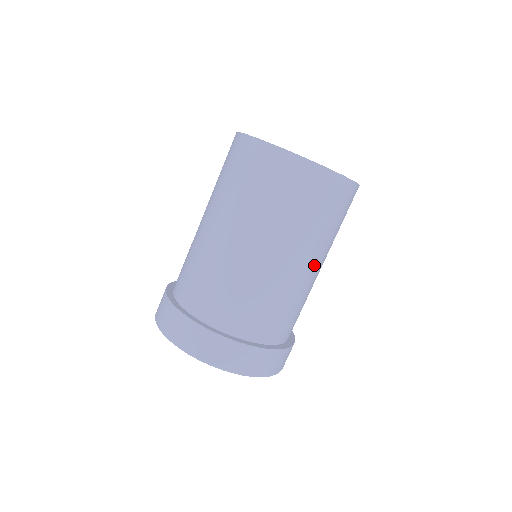
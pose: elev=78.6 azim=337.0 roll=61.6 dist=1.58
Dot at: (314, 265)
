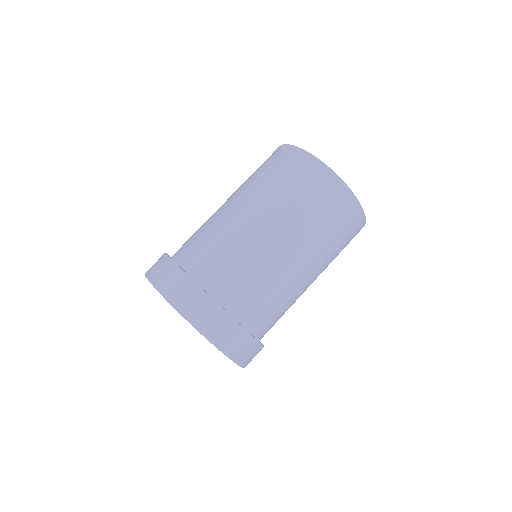
Dot at: occluded
